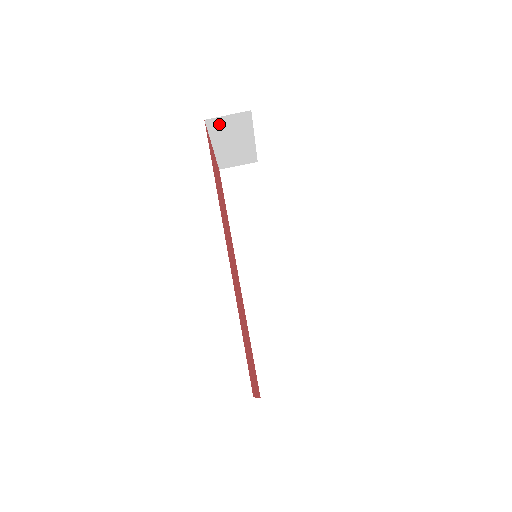
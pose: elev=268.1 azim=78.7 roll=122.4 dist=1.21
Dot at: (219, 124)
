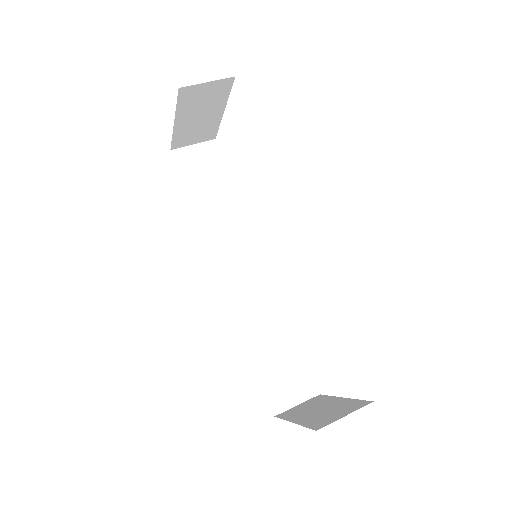
Dot at: (193, 94)
